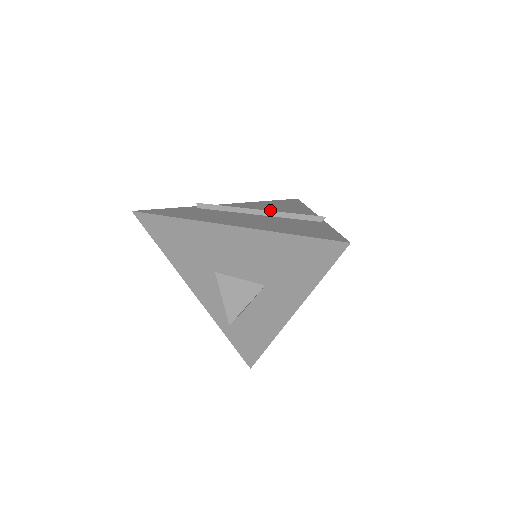
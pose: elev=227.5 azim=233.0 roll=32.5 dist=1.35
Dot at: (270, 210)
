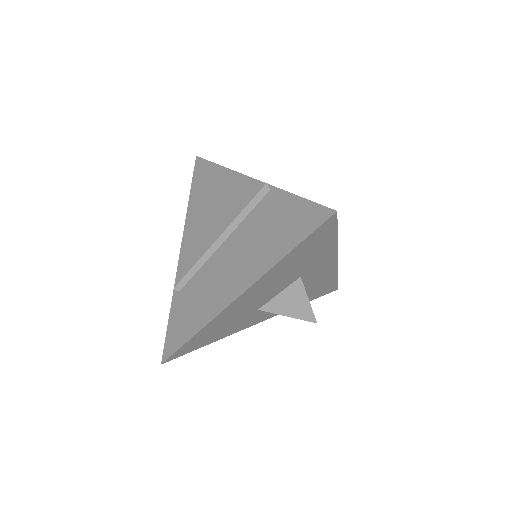
Dot at: (216, 219)
